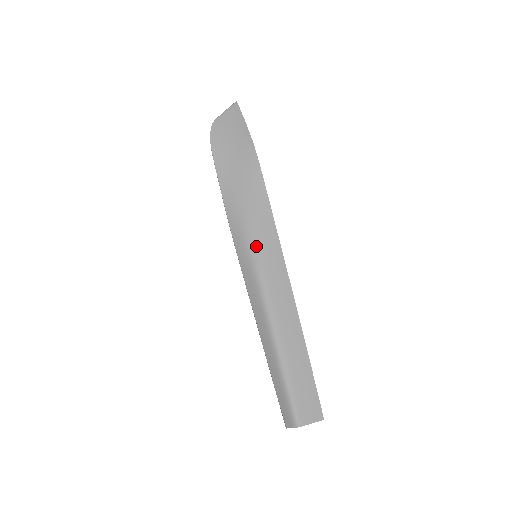
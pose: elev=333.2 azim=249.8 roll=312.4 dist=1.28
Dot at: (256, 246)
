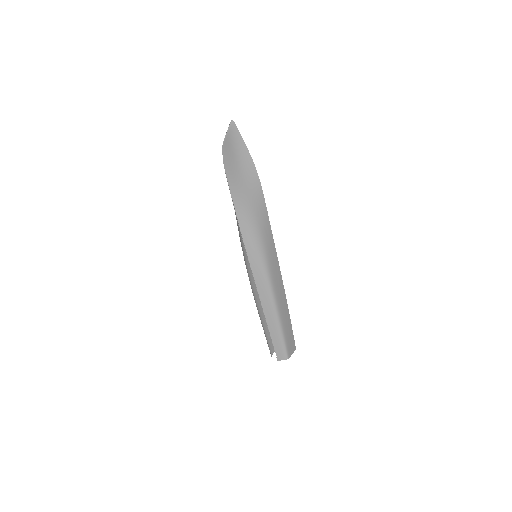
Dot at: (265, 253)
